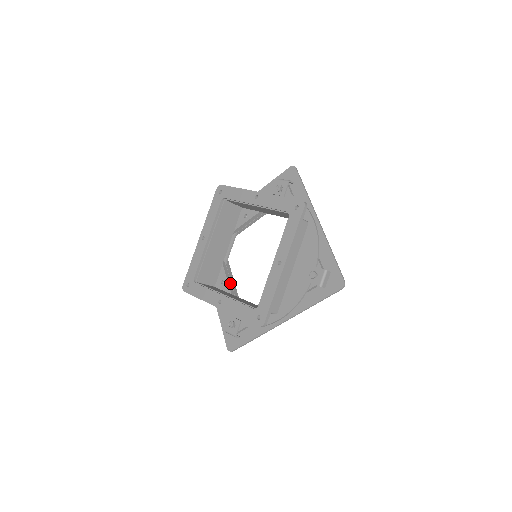
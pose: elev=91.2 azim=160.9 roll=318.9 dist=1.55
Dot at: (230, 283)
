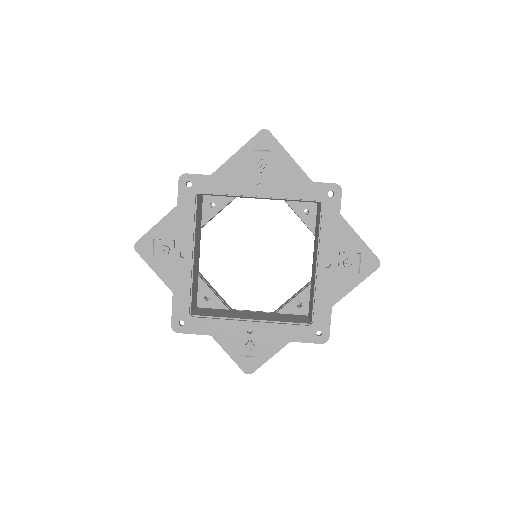
Dot at: (217, 296)
